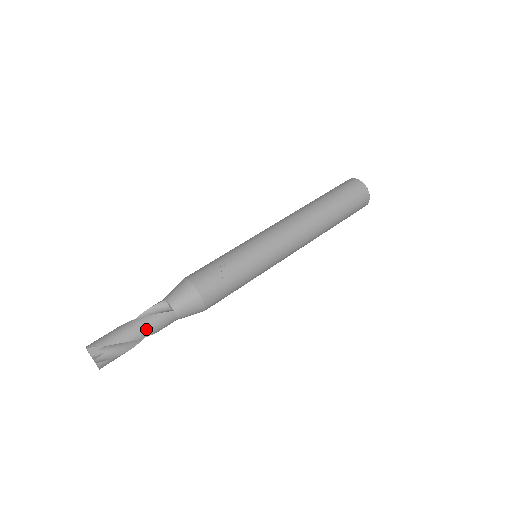
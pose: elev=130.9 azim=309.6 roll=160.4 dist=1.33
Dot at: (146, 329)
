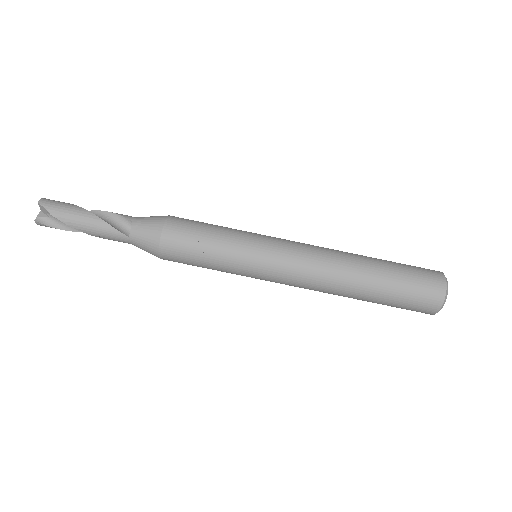
Dot at: (94, 231)
